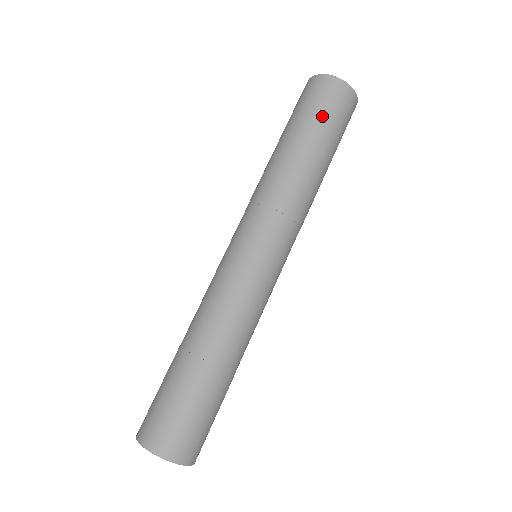
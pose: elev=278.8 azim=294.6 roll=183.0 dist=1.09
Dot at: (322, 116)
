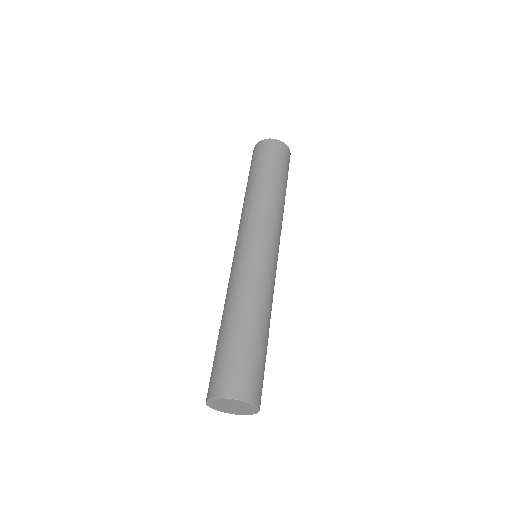
Dot at: (273, 160)
